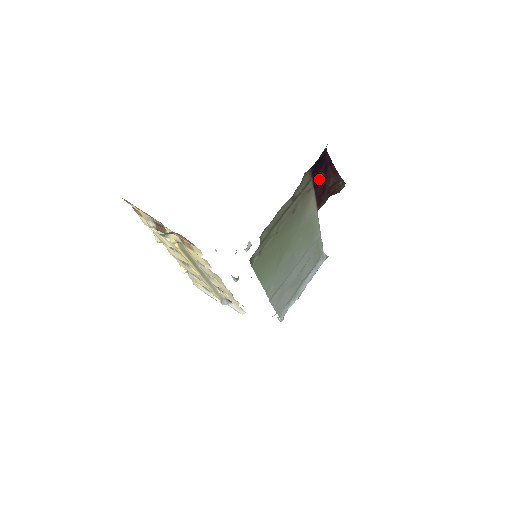
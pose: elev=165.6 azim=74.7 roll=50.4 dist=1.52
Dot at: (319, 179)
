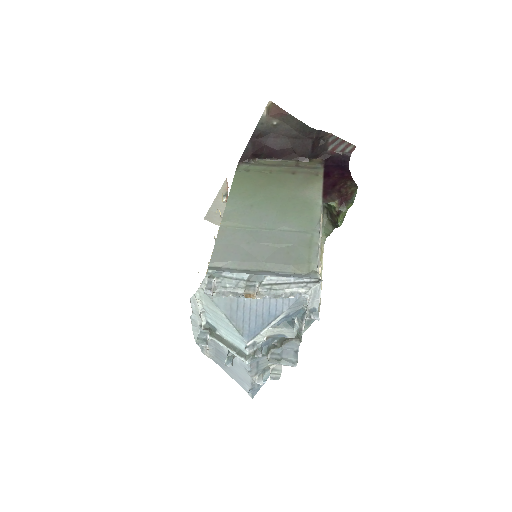
Dot at: (332, 177)
